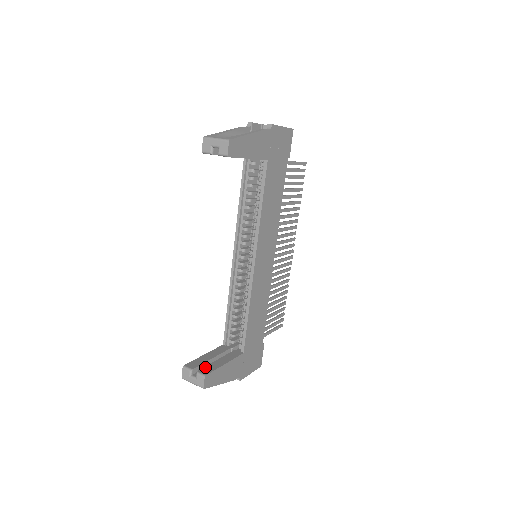
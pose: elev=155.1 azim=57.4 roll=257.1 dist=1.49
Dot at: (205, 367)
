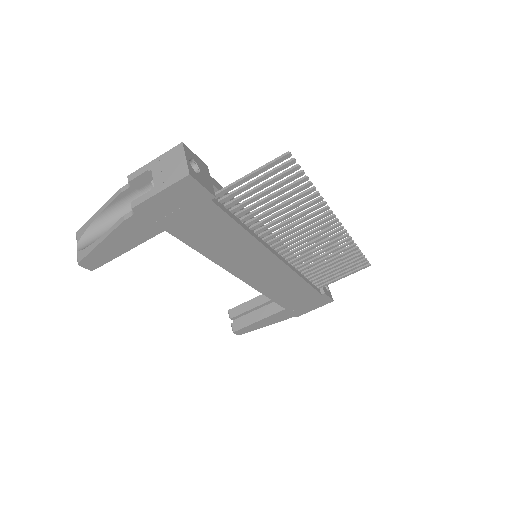
Dot at: (240, 320)
